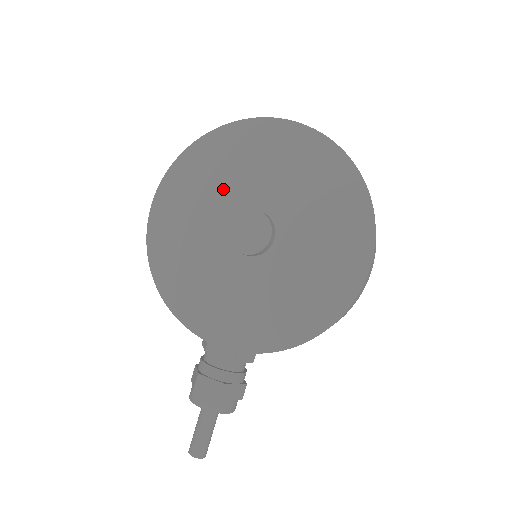
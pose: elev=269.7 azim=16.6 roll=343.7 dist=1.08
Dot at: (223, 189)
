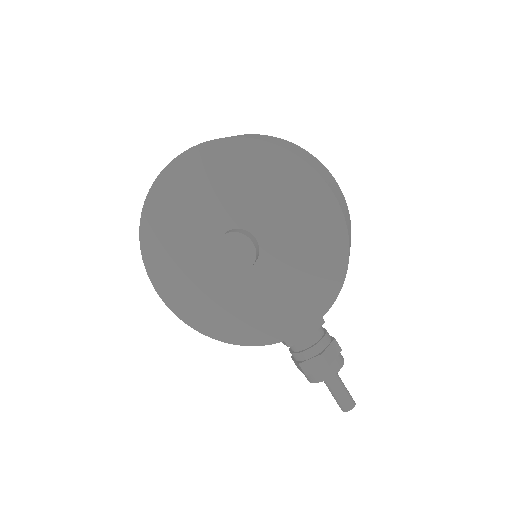
Dot at: (190, 240)
